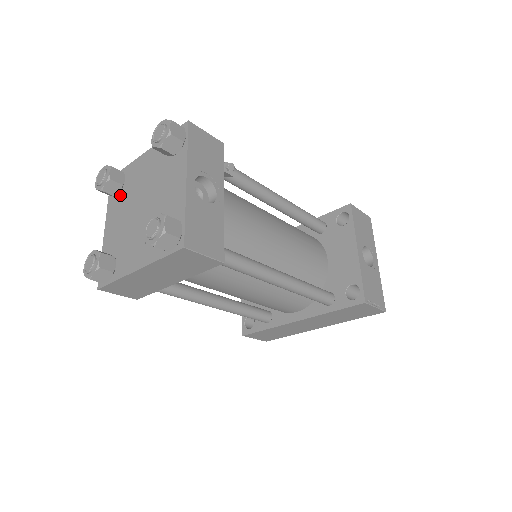
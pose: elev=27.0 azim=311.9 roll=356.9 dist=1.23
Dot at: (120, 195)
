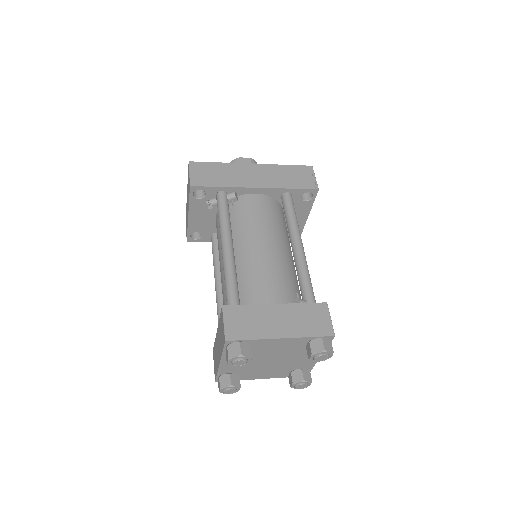
Dot at: occluded
